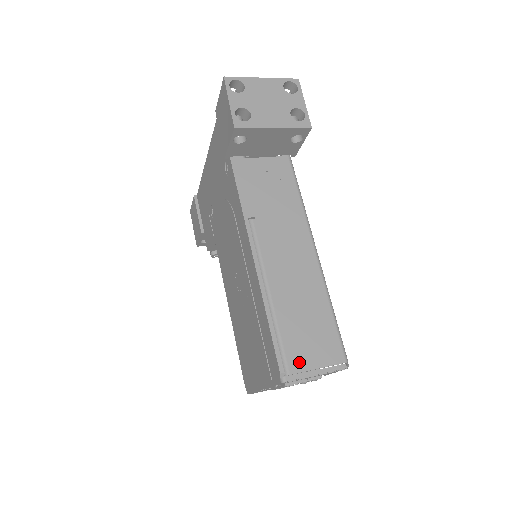
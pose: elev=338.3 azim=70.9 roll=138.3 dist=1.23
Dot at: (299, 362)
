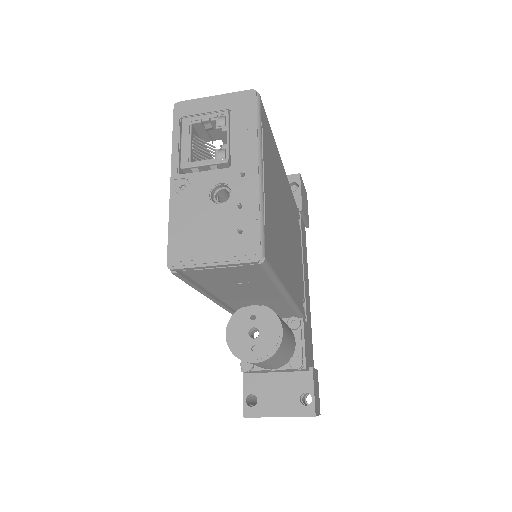
Dot at: occluded
